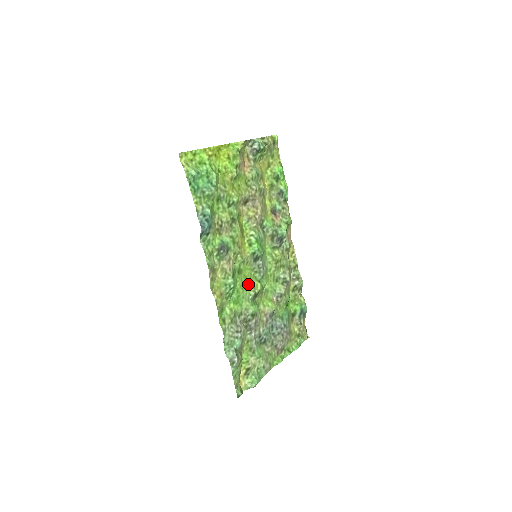
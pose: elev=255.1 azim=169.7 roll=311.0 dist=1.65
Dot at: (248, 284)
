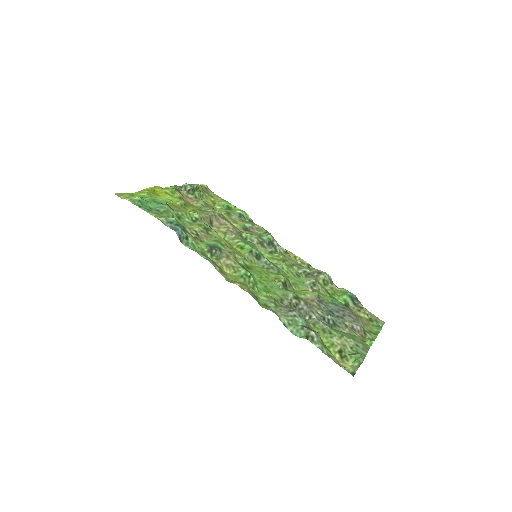
Dot at: (268, 278)
